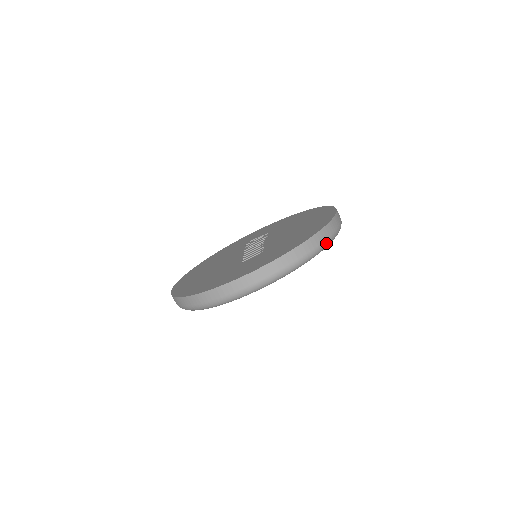
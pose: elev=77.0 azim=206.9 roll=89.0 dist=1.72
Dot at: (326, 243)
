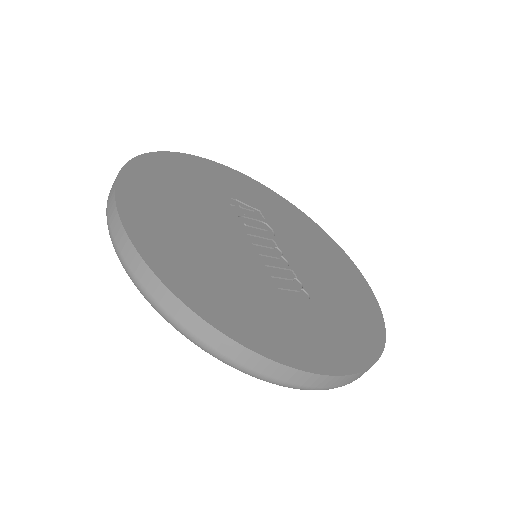
Dot at: occluded
